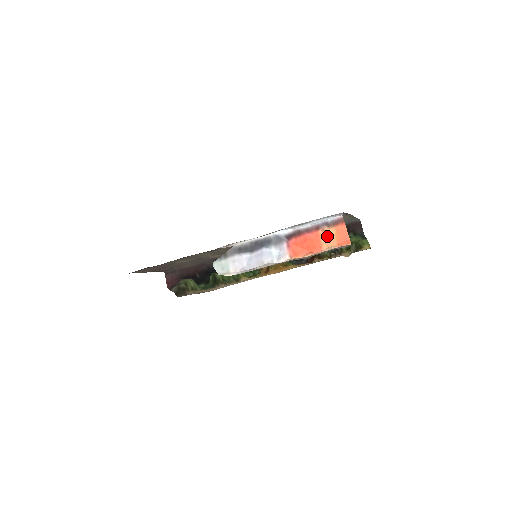
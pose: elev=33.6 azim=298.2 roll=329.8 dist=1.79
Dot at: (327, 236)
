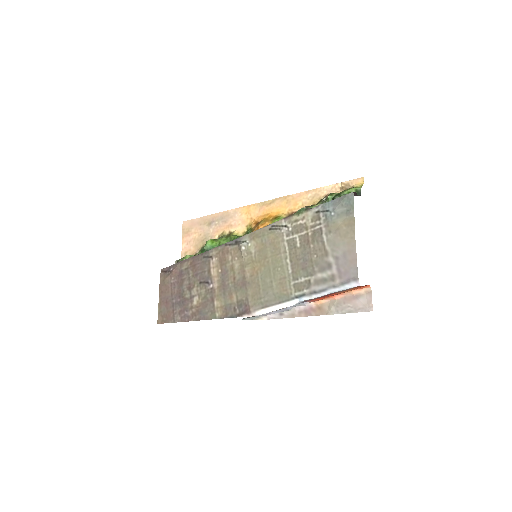
Dot at: (346, 291)
